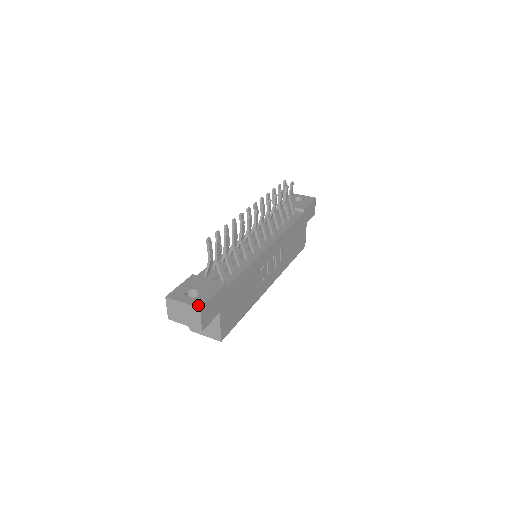
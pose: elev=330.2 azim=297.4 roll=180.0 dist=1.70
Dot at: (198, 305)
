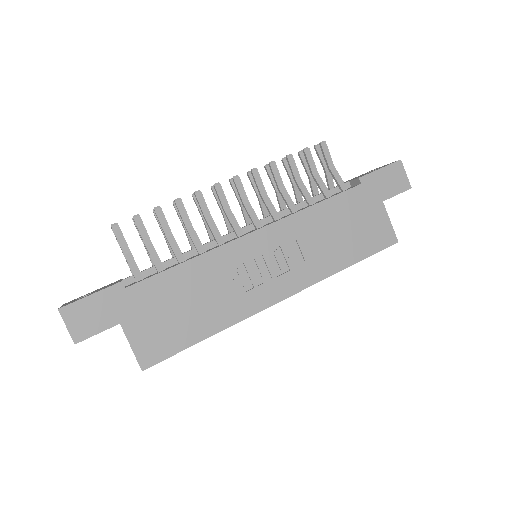
Dot at: (62, 306)
